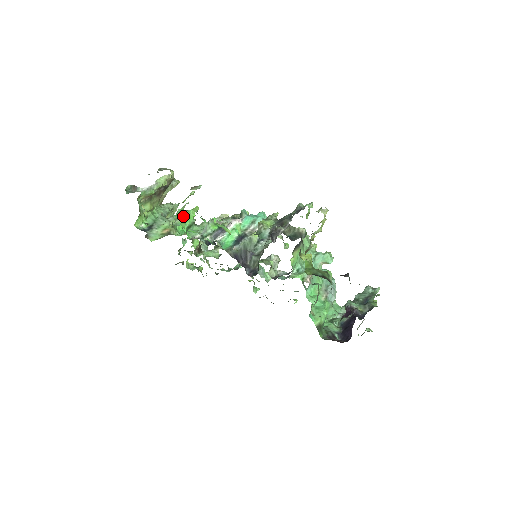
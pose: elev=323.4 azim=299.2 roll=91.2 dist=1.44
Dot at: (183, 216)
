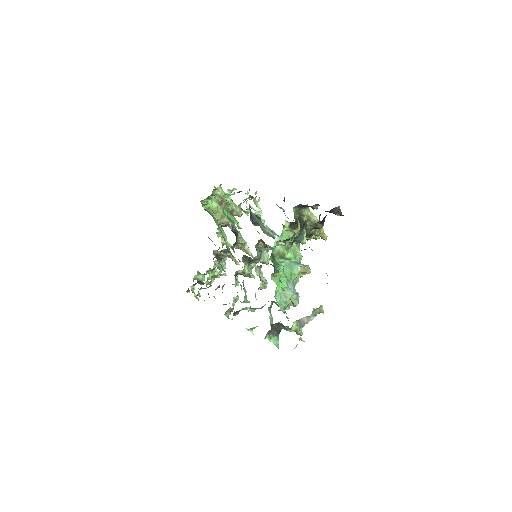
Dot at: (231, 216)
